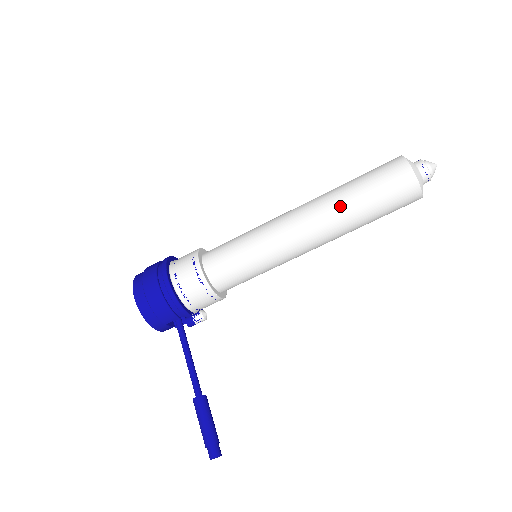
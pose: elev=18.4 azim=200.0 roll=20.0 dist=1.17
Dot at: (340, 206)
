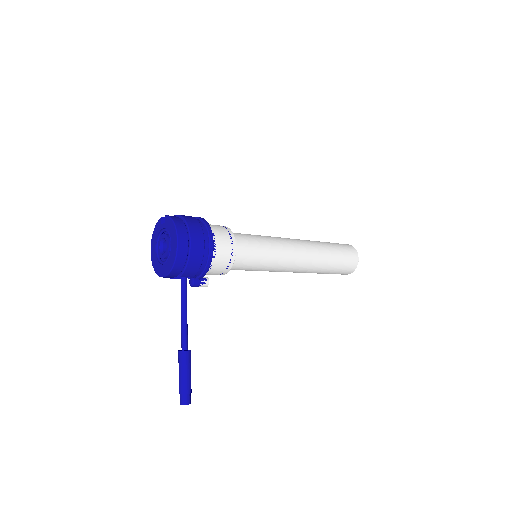
Dot at: (323, 259)
